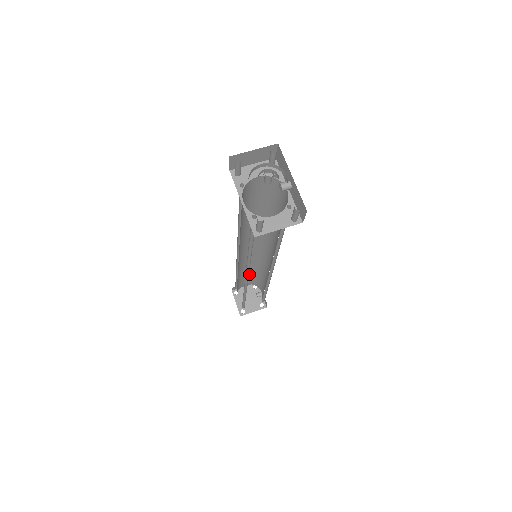
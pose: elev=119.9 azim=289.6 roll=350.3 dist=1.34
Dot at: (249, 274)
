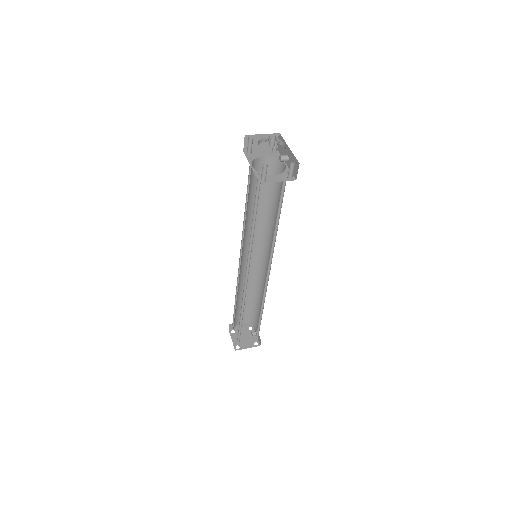
Dot at: (247, 304)
